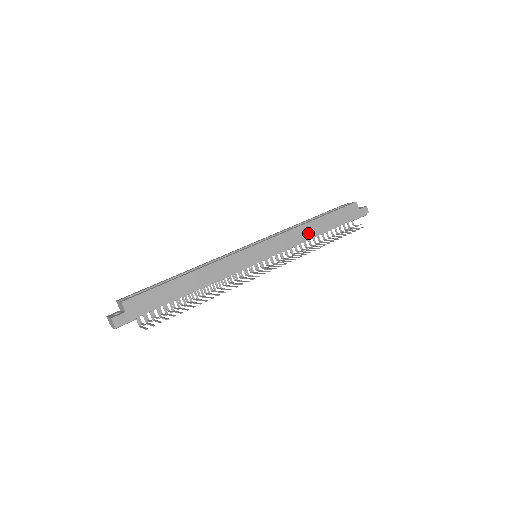
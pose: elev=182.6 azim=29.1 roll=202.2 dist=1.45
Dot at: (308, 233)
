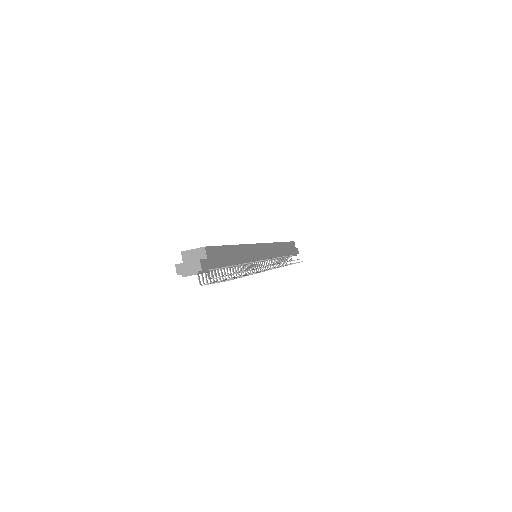
Dot at: (280, 251)
